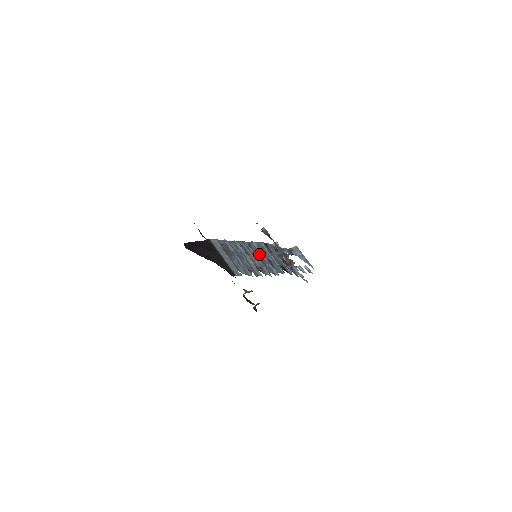
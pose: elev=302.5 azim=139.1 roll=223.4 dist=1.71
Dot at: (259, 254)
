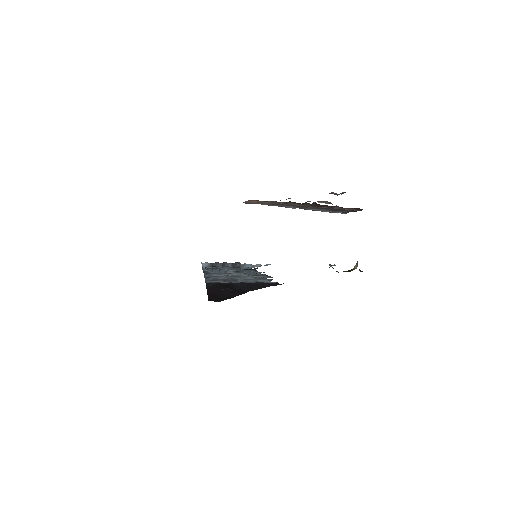
Dot at: (226, 272)
